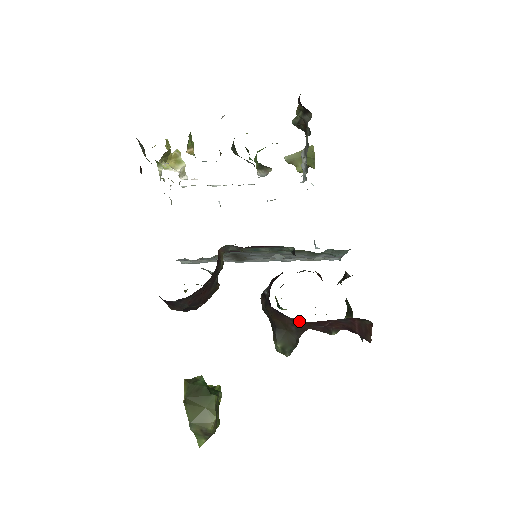
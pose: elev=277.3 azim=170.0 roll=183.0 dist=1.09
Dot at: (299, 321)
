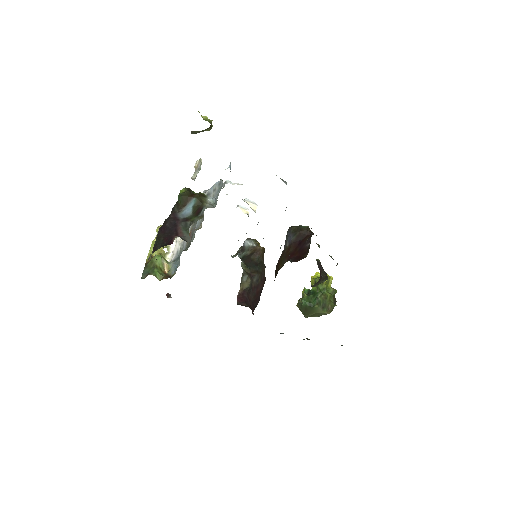
Dot at: occluded
